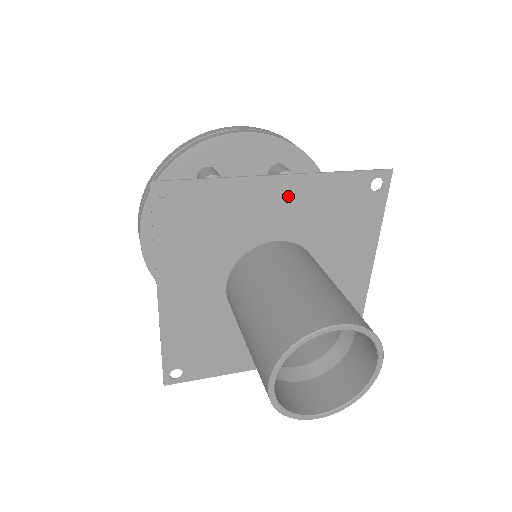
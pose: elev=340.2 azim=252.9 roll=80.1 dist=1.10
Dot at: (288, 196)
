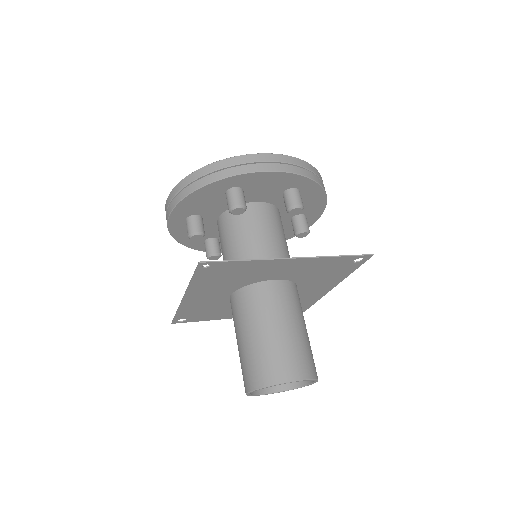
Dot at: (293, 265)
